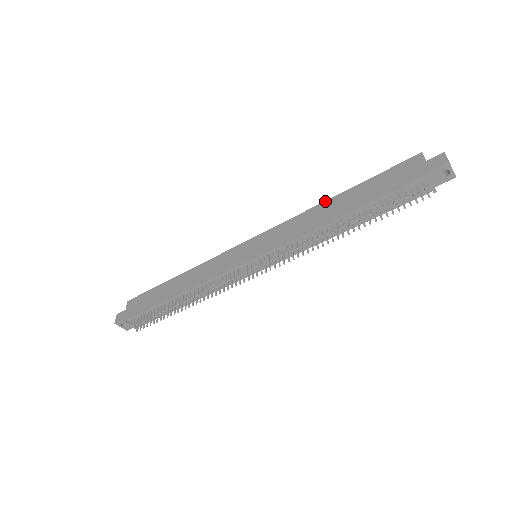
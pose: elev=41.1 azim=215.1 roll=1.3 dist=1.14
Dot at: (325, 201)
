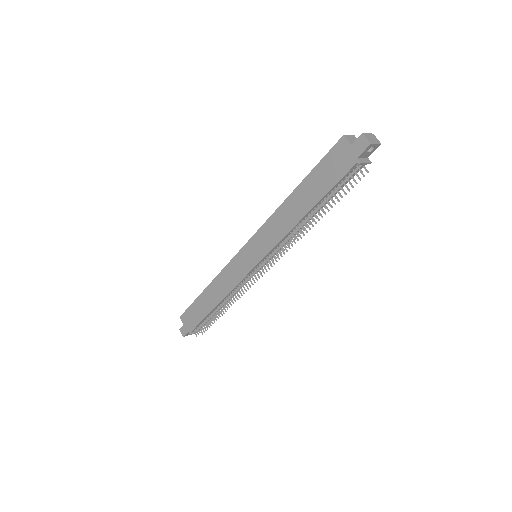
Dot at: (285, 200)
